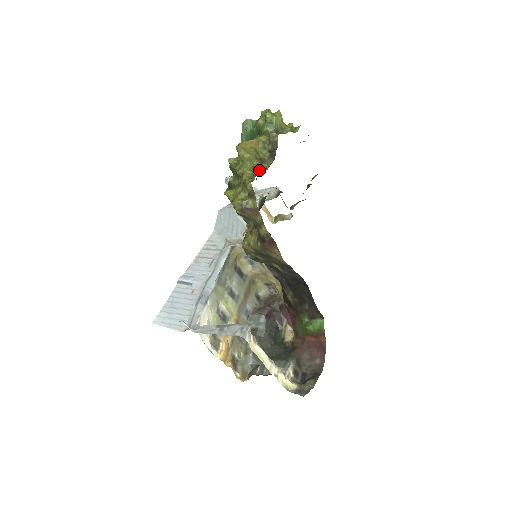
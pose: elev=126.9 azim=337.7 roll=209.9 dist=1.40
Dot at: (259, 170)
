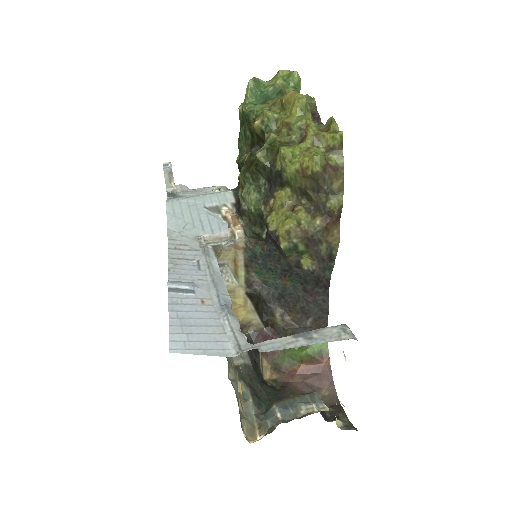
Dot at: occluded
